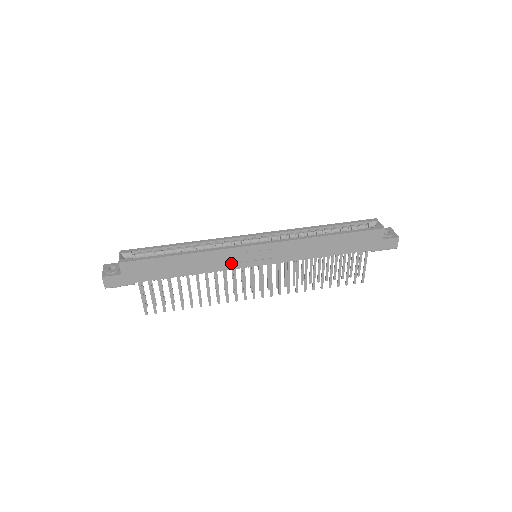
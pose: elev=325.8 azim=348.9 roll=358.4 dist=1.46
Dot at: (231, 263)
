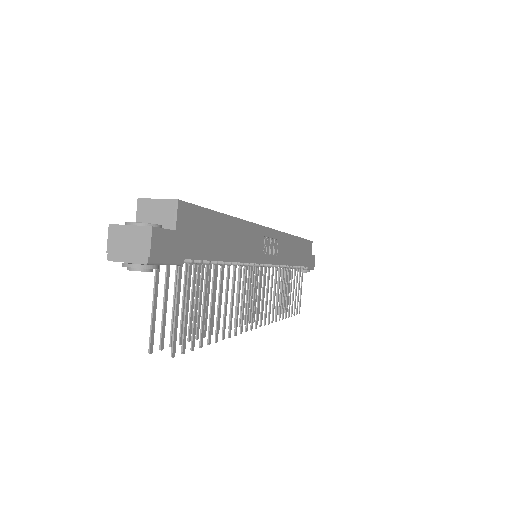
Dot at: (257, 252)
